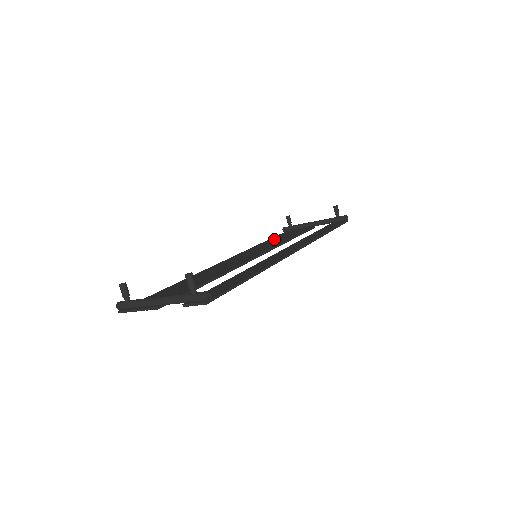
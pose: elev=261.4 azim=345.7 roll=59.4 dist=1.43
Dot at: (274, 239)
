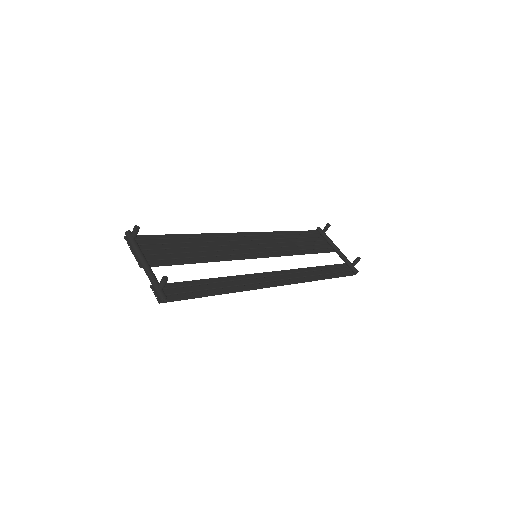
Dot at: (297, 237)
